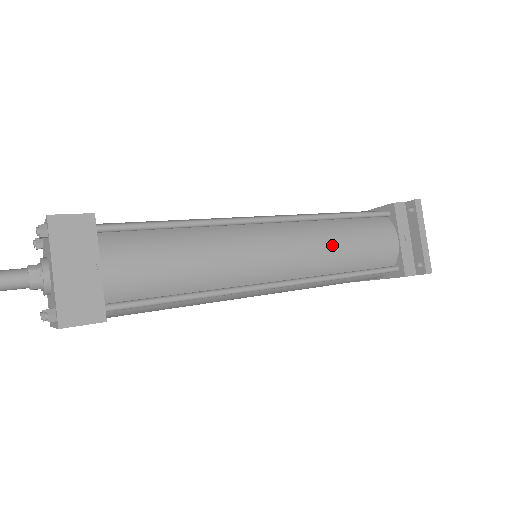
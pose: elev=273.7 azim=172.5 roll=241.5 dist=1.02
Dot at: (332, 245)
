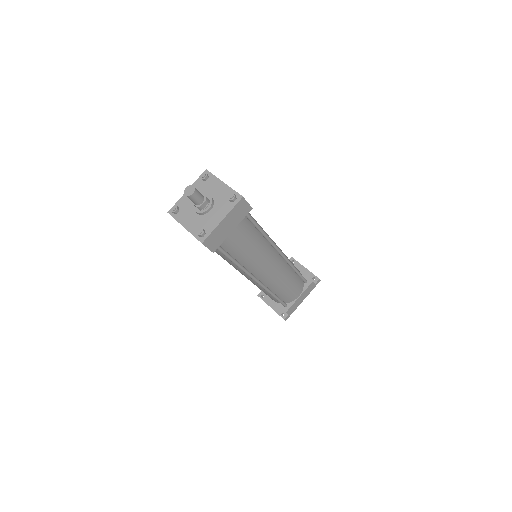
Dot at: occluded
